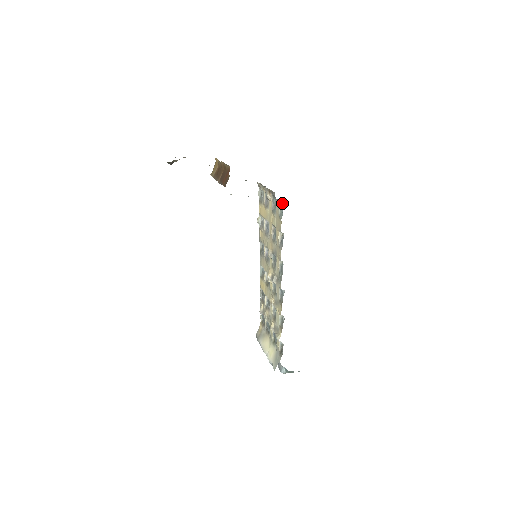
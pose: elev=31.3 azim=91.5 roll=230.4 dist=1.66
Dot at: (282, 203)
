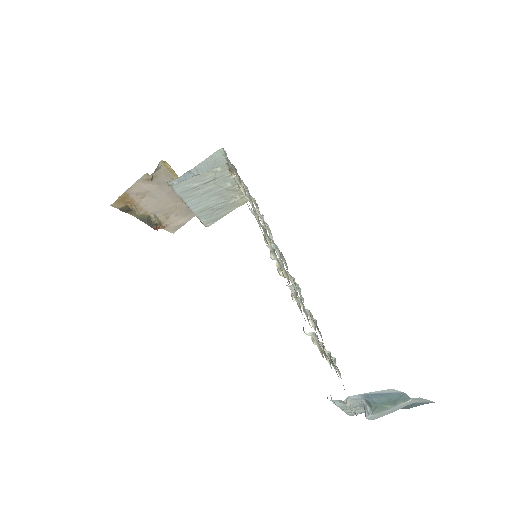
Dot at: (225, 152)
